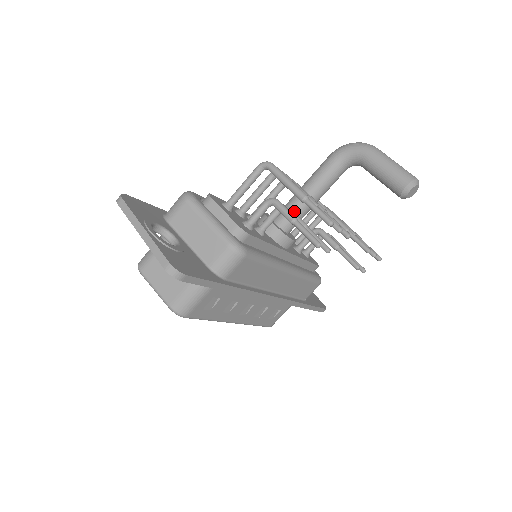
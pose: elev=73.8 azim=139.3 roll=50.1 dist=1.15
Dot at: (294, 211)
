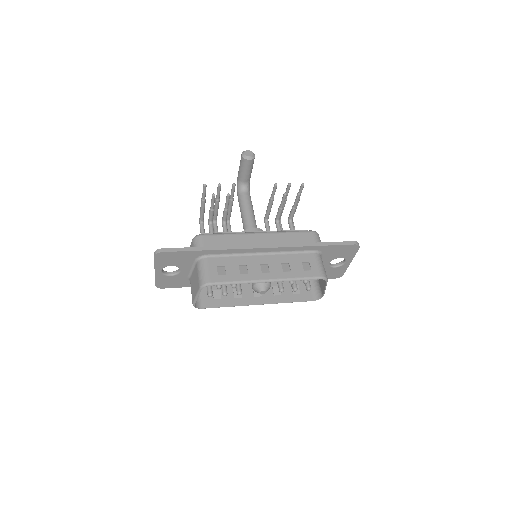
Dot at: (244, 224)
